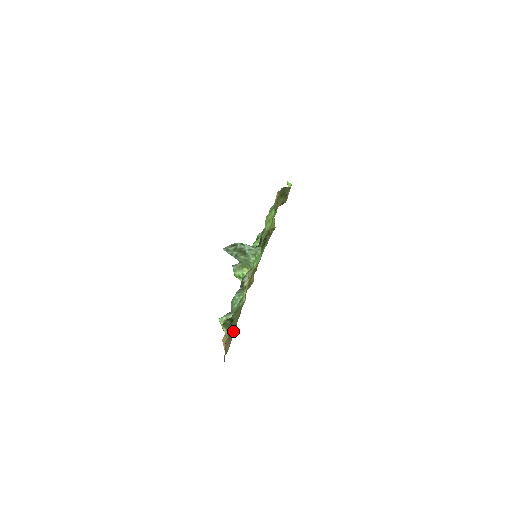
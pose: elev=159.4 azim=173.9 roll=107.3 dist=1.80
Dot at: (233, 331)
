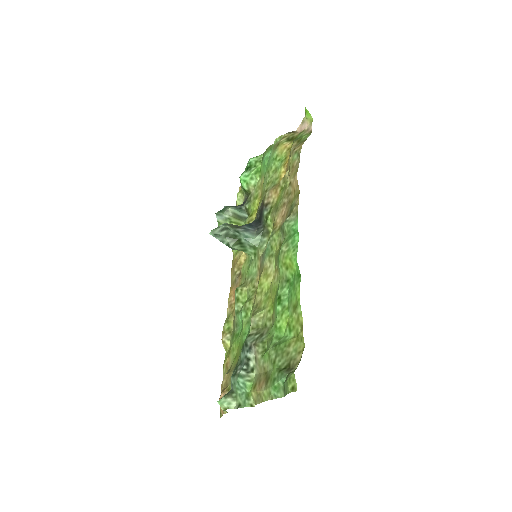
Dot at: (228, 370)
